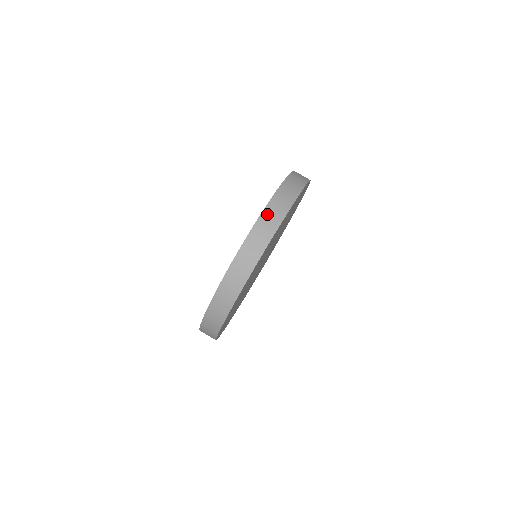
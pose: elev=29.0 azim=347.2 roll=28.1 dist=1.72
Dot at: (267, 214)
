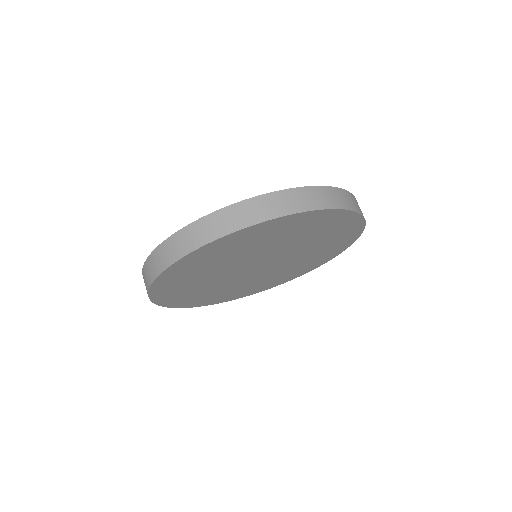
Dot at: occluded
